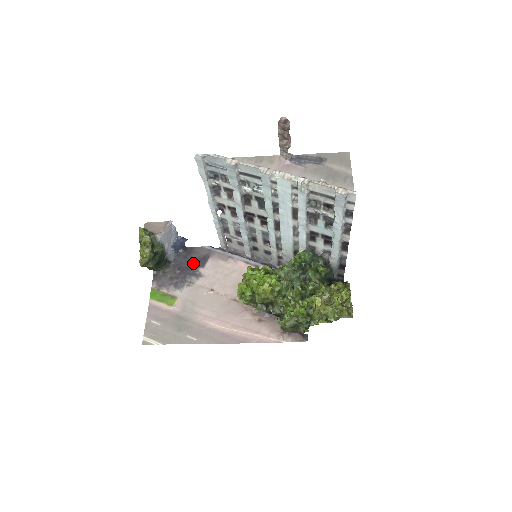
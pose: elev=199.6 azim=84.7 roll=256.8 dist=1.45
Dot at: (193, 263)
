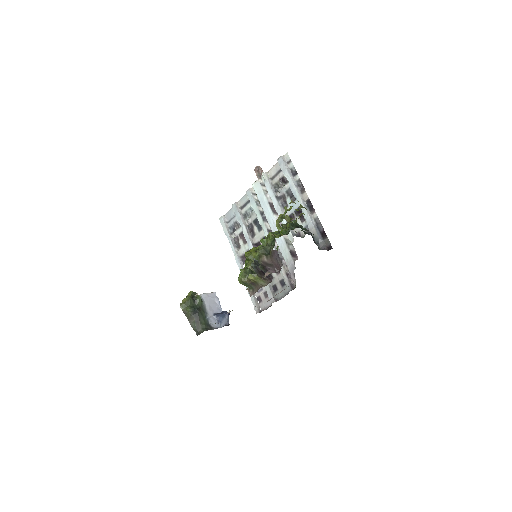
Dot at: occluded
